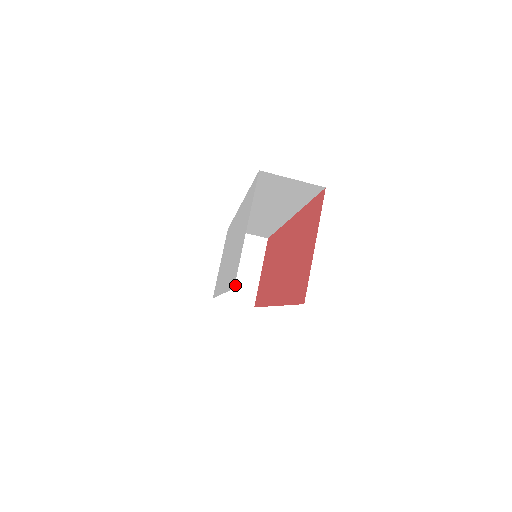
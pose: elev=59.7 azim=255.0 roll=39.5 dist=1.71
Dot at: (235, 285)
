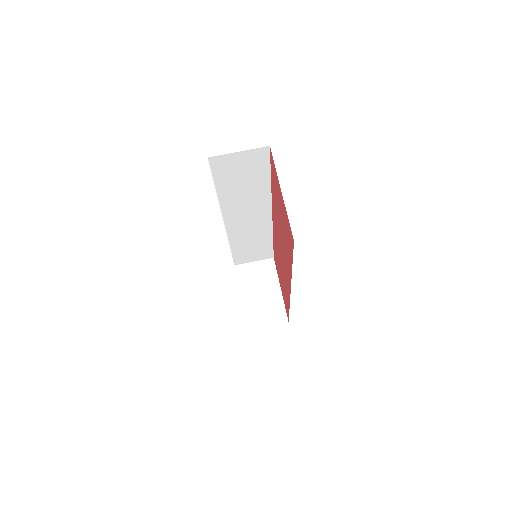
Dot at: (262, 310)
